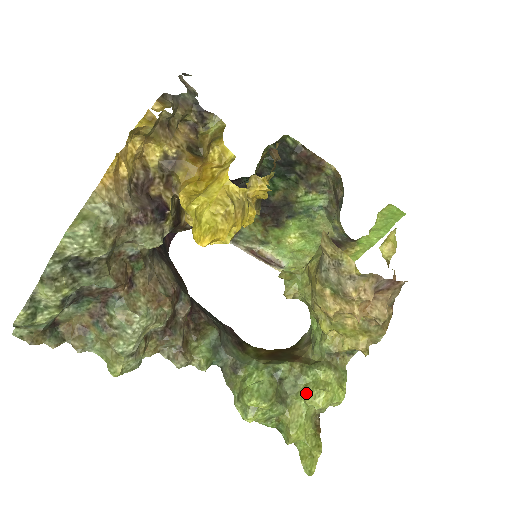
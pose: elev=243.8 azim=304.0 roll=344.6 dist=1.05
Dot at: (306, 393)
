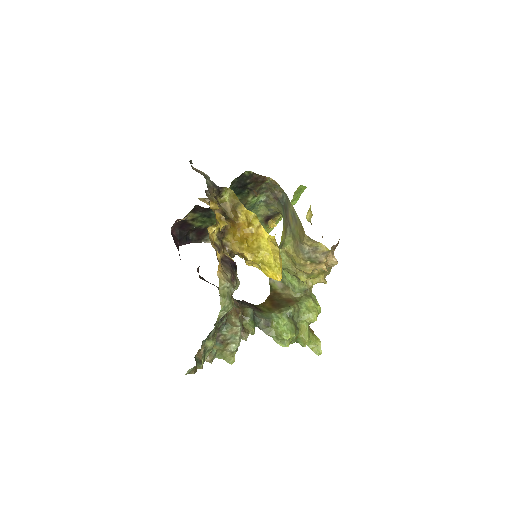
Dot at: (306, 317)
